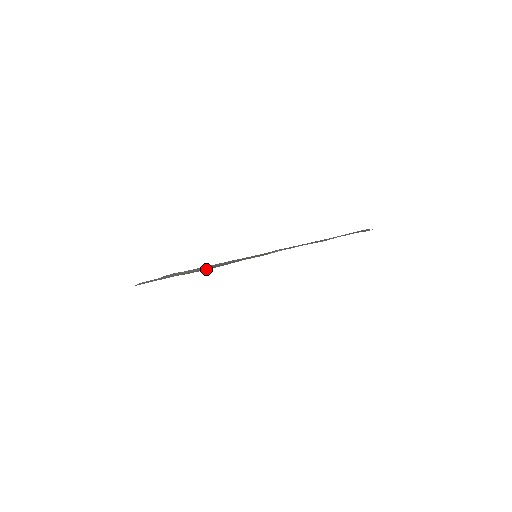
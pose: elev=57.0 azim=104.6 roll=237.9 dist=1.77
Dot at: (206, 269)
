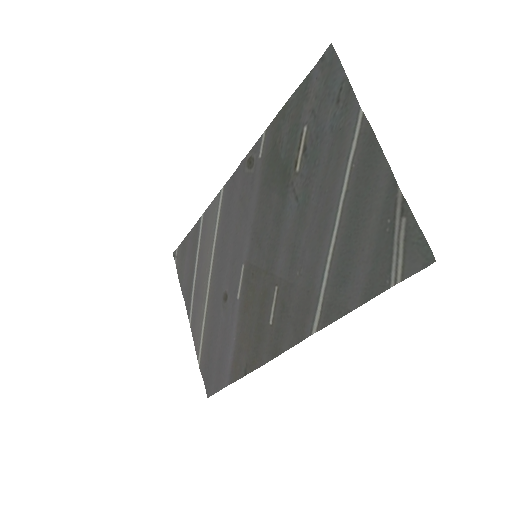
Dot at: occluded
